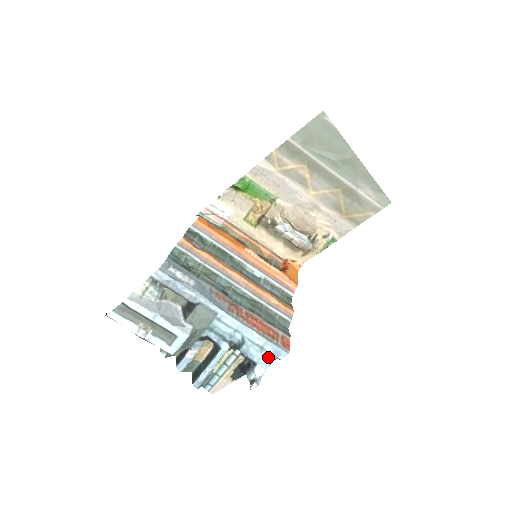
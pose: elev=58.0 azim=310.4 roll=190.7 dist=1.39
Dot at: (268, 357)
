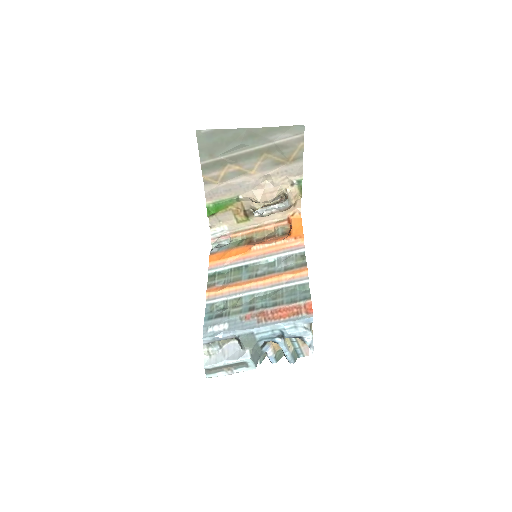
Dot at: (304, 329)
